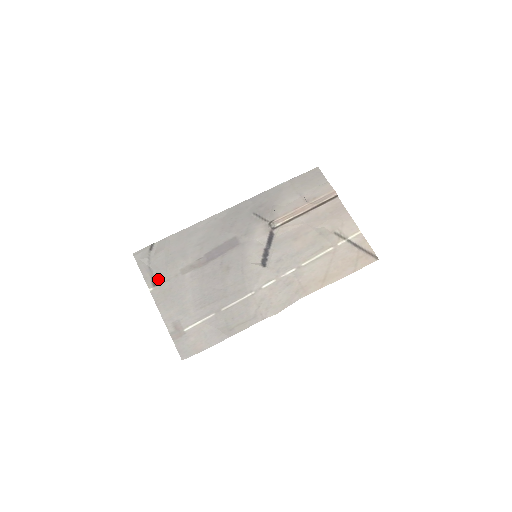
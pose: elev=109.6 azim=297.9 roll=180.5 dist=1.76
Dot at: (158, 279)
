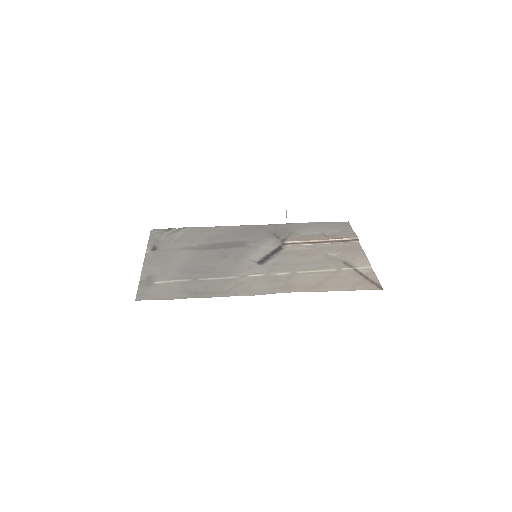
Dot at: (159, 248)
